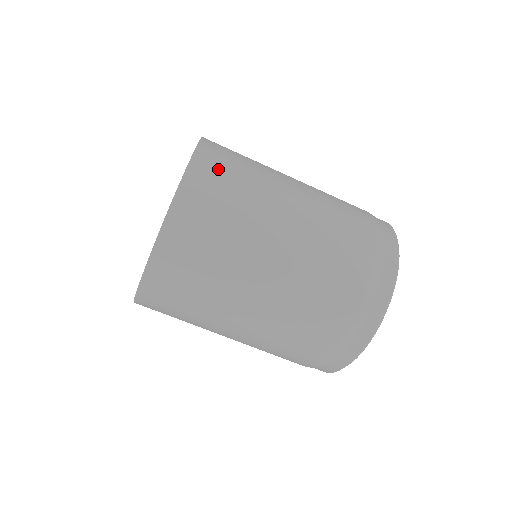
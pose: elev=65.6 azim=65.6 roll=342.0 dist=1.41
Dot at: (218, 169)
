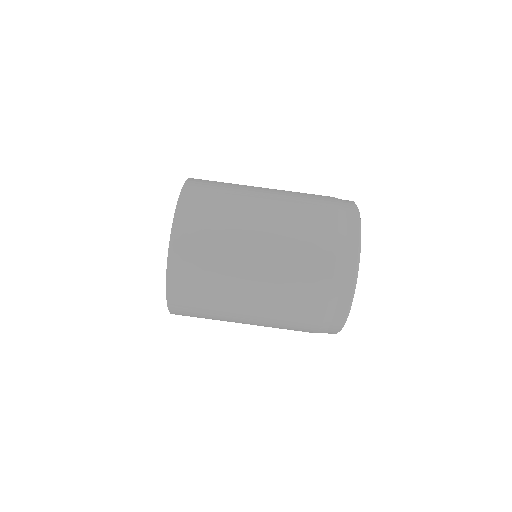
Dot at: (201, 199)
